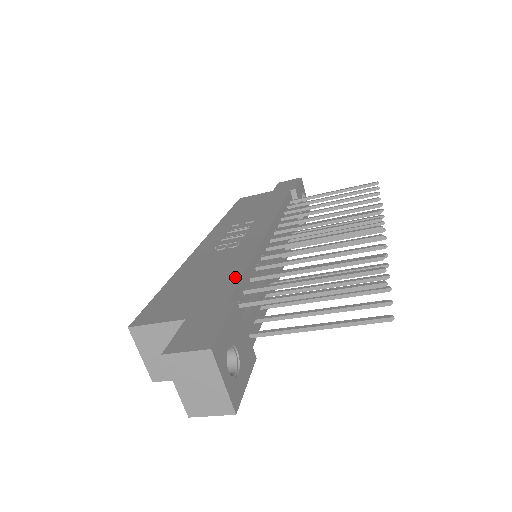
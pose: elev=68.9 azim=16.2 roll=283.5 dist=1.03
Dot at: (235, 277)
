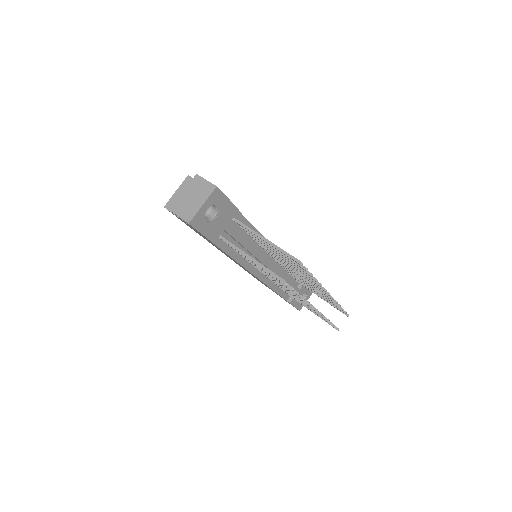
Dot at: occluded
